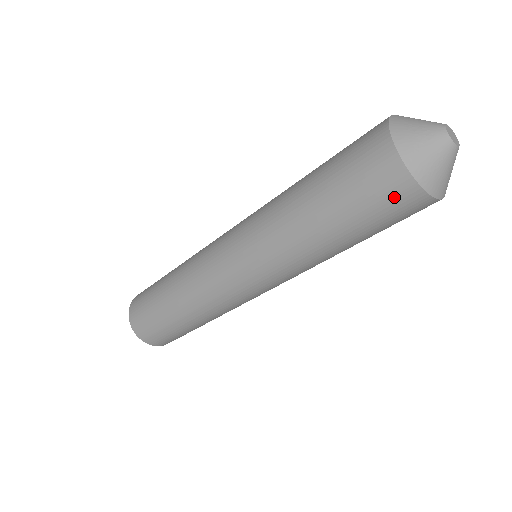
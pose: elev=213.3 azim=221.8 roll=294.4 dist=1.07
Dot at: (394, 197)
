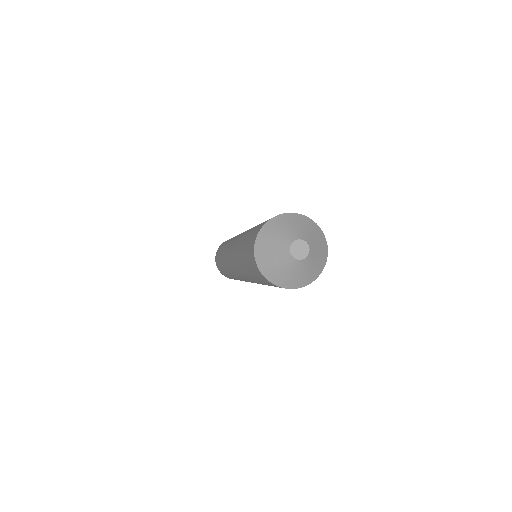
Dot at: occluded
